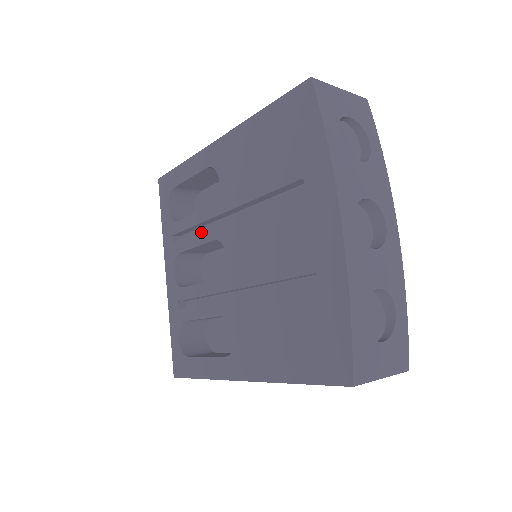
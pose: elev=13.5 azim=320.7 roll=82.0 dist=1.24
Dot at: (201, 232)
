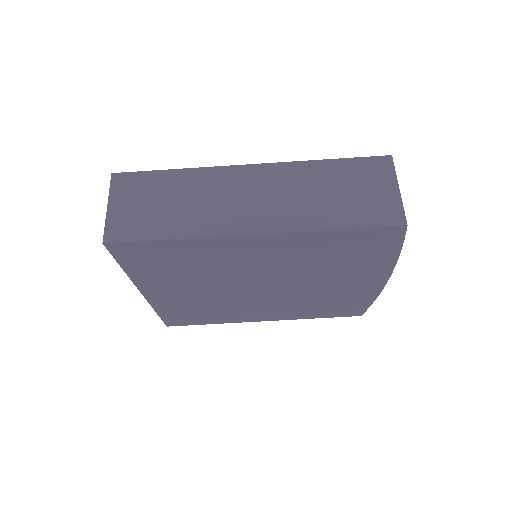
Dot at: occluded
